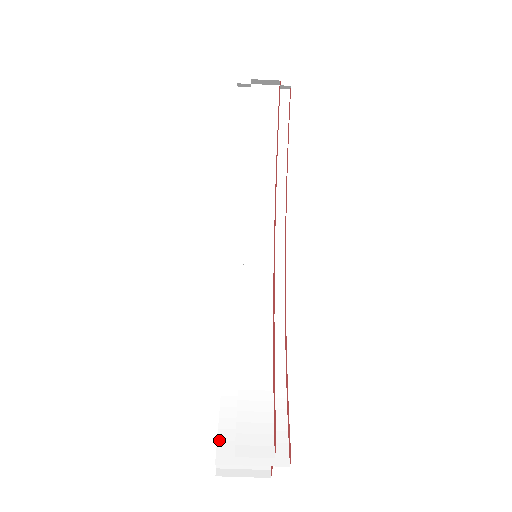
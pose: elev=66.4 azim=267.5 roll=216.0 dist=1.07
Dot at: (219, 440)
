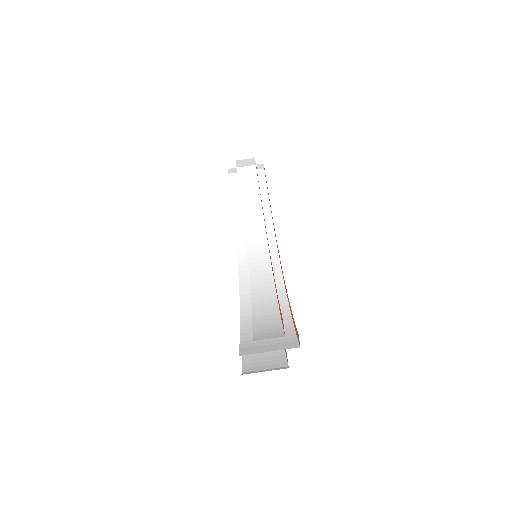
Dot at: (241, 348)
